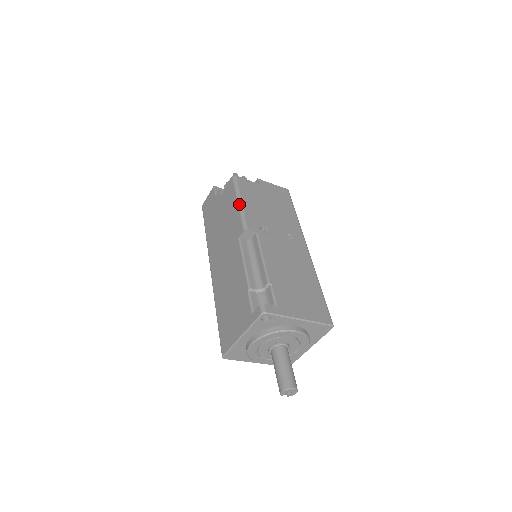
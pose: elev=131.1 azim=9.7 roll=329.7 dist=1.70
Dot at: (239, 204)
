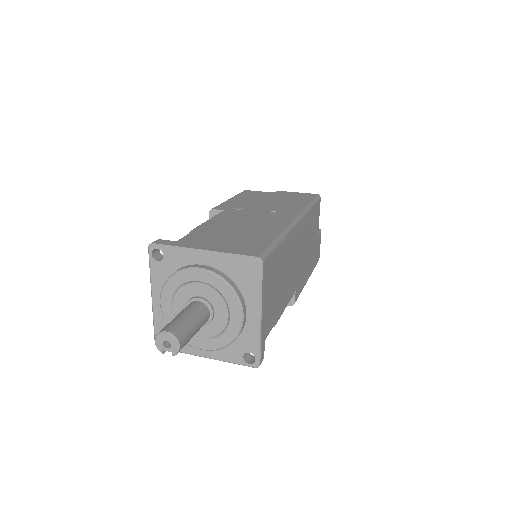
Dot at: occluded
